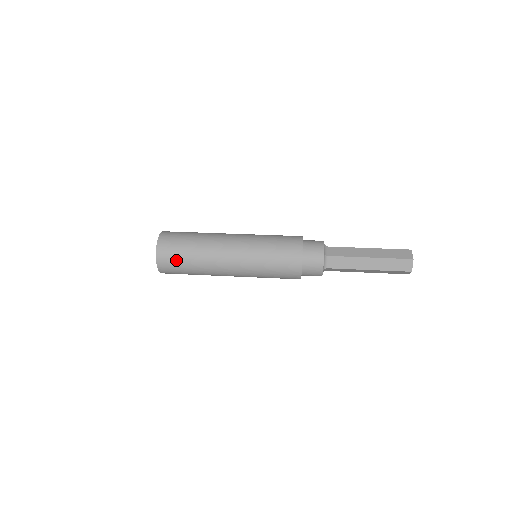
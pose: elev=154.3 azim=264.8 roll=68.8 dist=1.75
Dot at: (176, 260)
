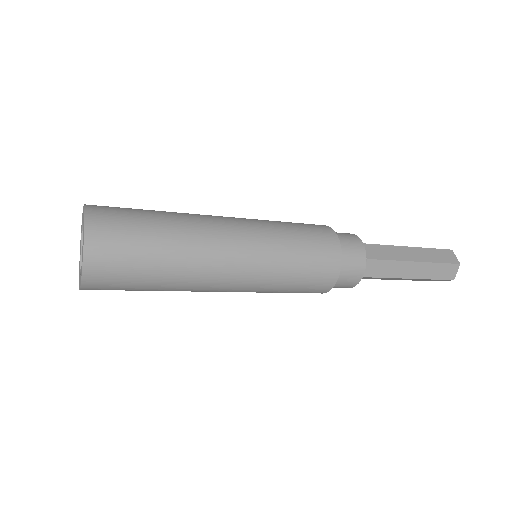
Dot at: (128, 224)
